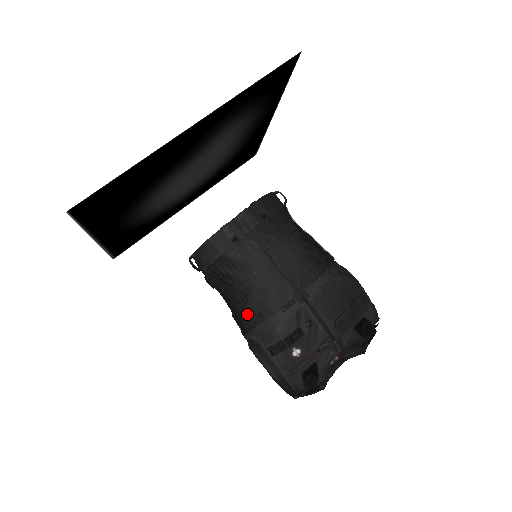
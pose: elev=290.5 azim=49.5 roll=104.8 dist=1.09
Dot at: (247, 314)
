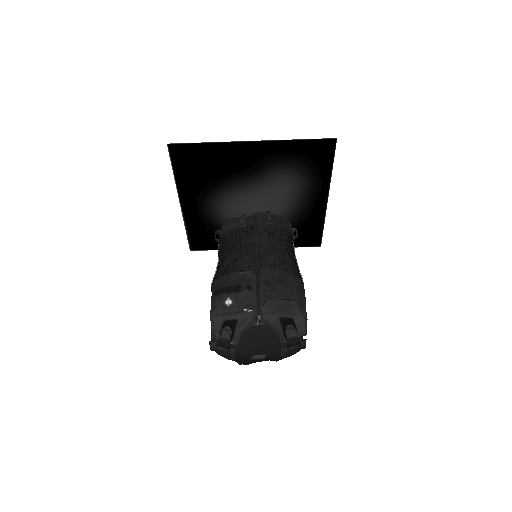
Dot at: (220, 268)
